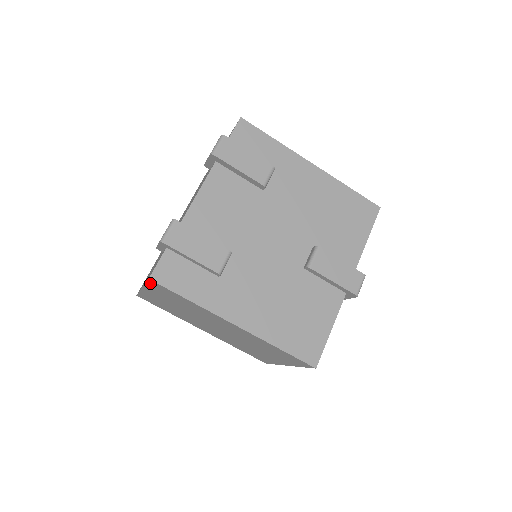
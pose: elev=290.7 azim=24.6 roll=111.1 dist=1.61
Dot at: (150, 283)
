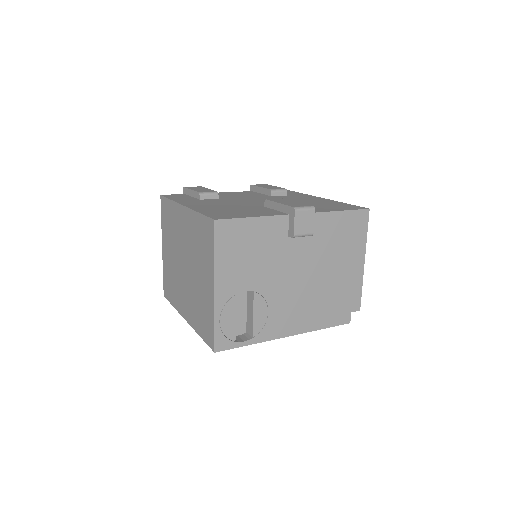
Dot at: (162, 208)
